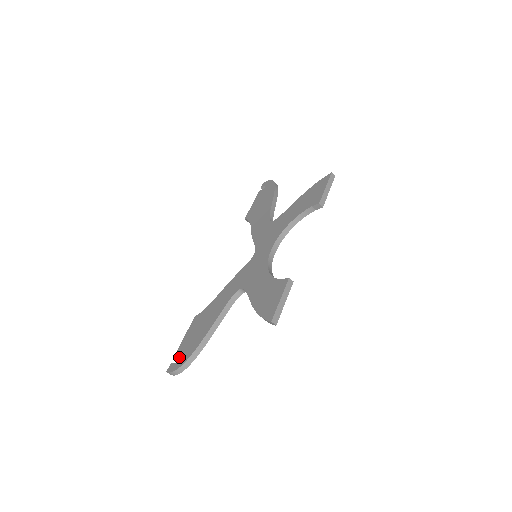
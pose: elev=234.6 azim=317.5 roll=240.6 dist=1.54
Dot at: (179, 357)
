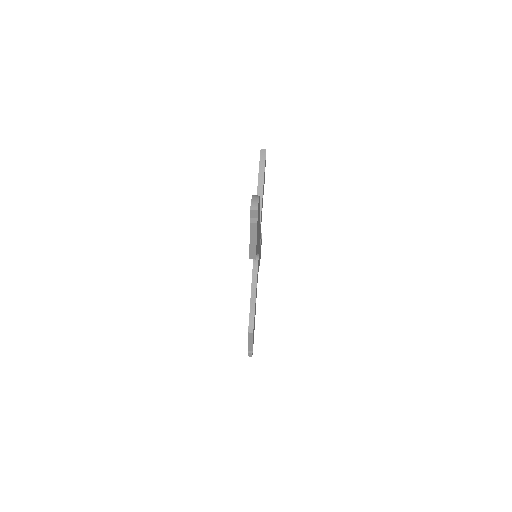
Dot at: occluded
